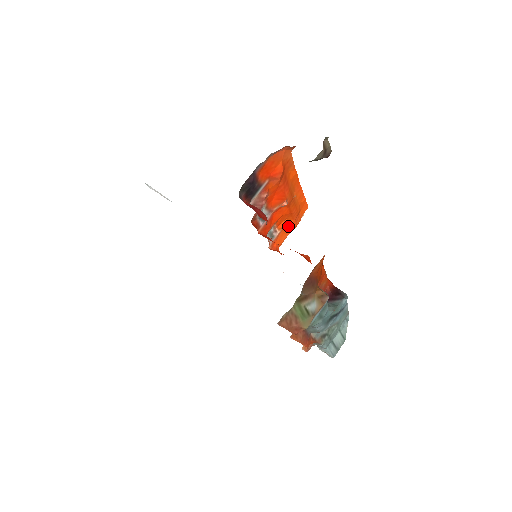
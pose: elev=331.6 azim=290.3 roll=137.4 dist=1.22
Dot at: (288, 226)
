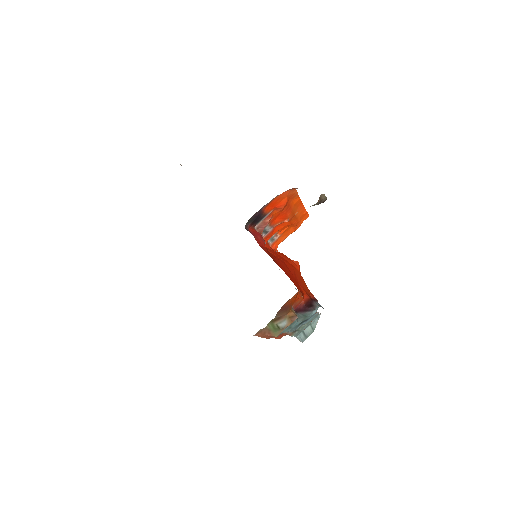
Dot at: (288, 231)
